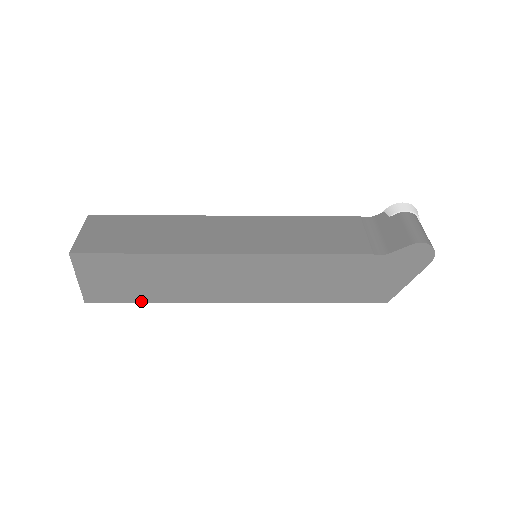
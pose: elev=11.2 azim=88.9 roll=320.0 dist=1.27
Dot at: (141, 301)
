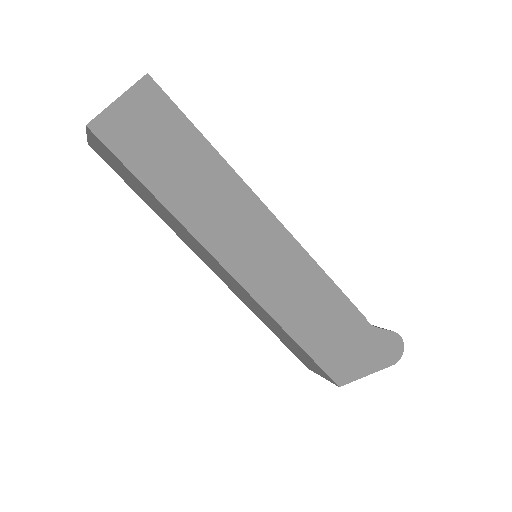
Dot at: (143, 181)
